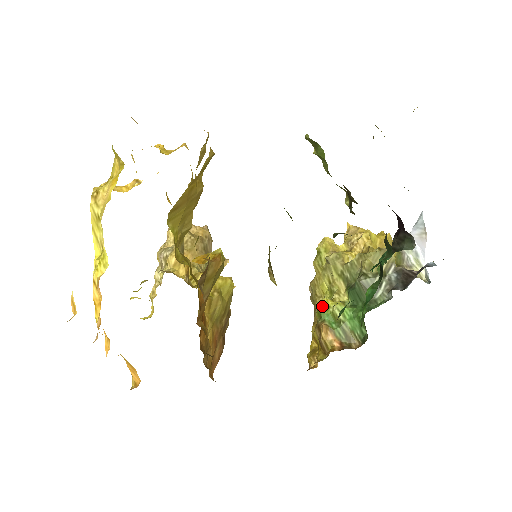
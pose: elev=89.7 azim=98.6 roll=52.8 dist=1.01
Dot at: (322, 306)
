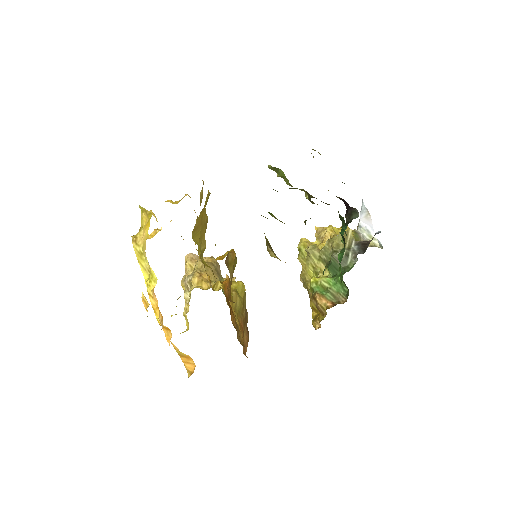
Dot at: (312, 283)
